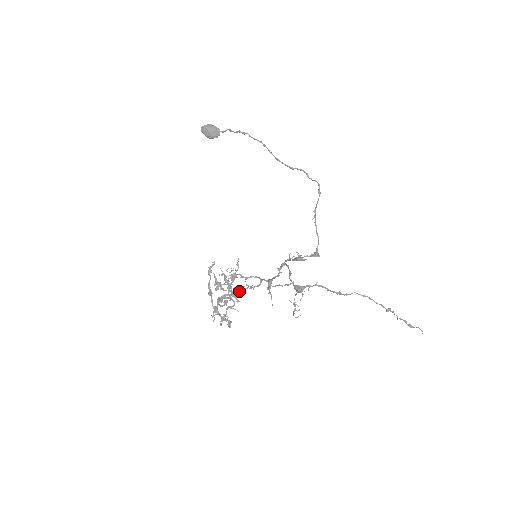
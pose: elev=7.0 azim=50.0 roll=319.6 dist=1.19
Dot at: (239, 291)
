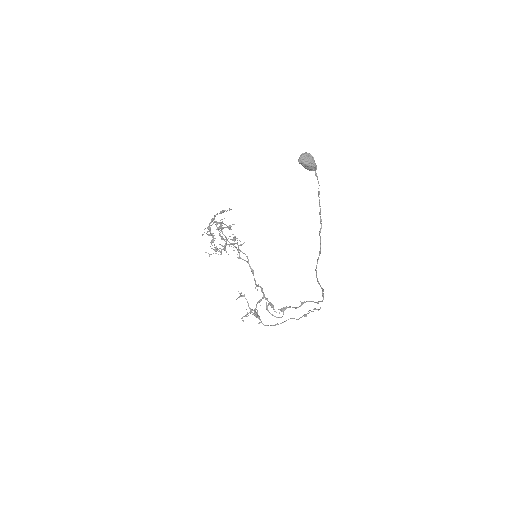
Dot at: occluded
